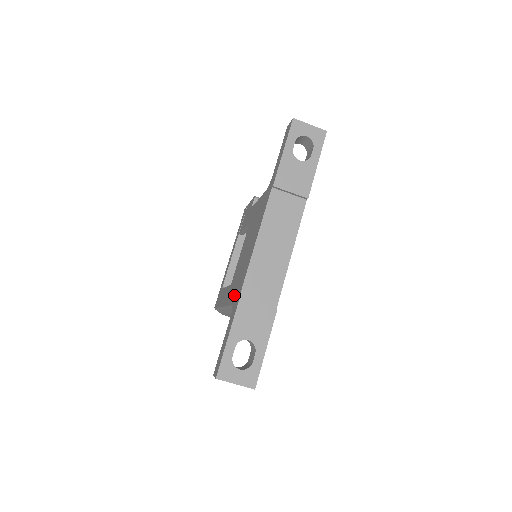
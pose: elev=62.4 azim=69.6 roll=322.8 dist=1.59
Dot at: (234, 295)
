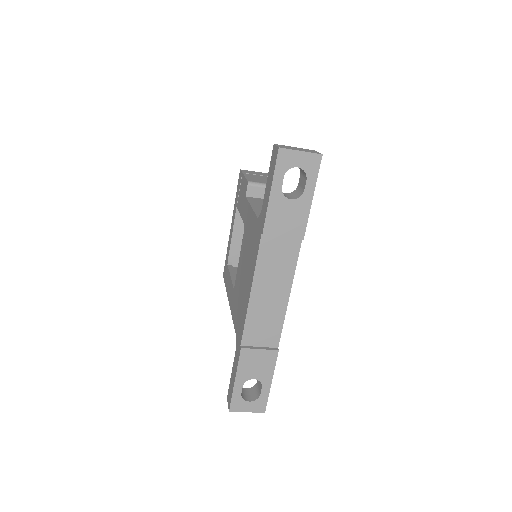
Dot at: (237, 324)
